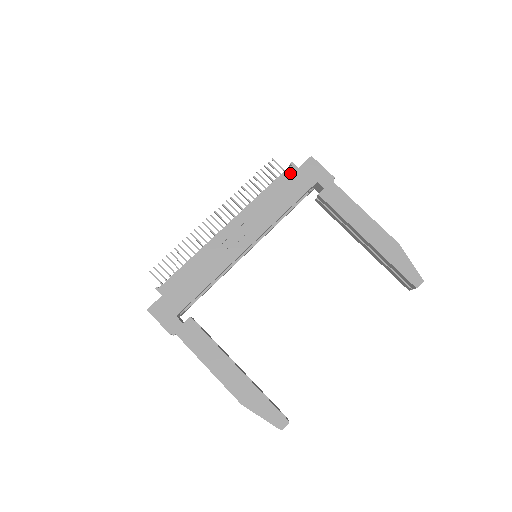
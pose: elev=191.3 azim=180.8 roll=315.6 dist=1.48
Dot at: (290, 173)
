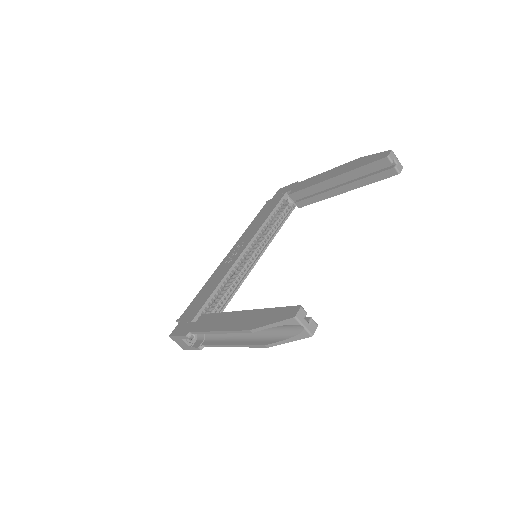
Dot at: (266, 205)
